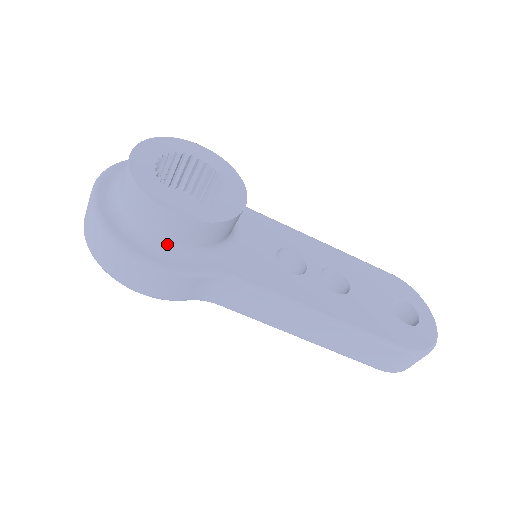
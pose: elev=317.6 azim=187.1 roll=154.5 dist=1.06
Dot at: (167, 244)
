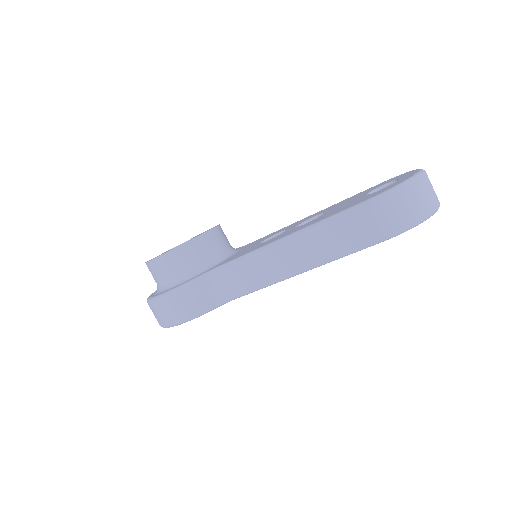
Dot at: (174, 280)
